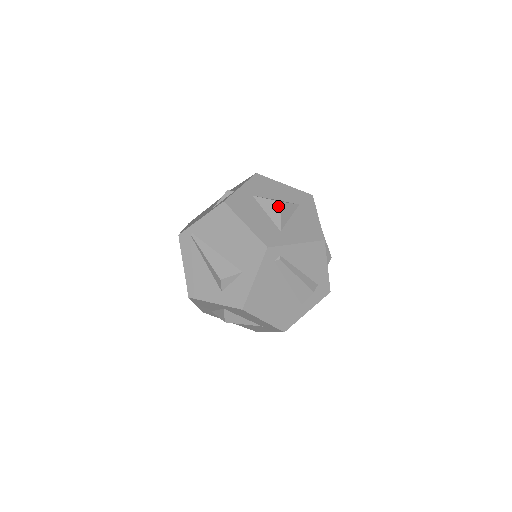
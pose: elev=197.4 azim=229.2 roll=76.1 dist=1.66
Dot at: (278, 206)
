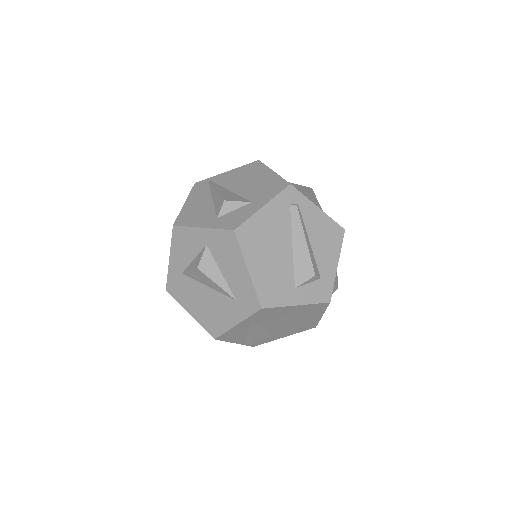
Dot at: (308, 188)
